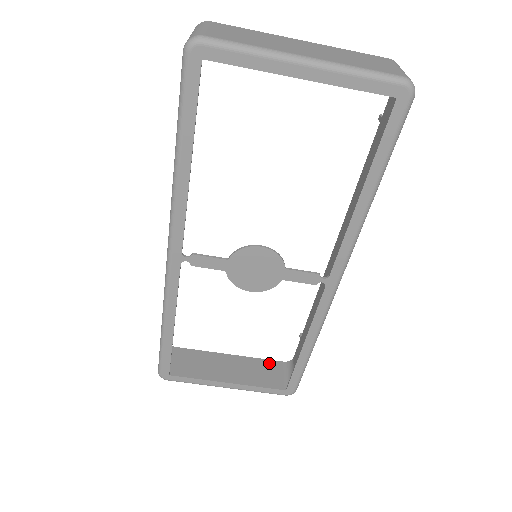
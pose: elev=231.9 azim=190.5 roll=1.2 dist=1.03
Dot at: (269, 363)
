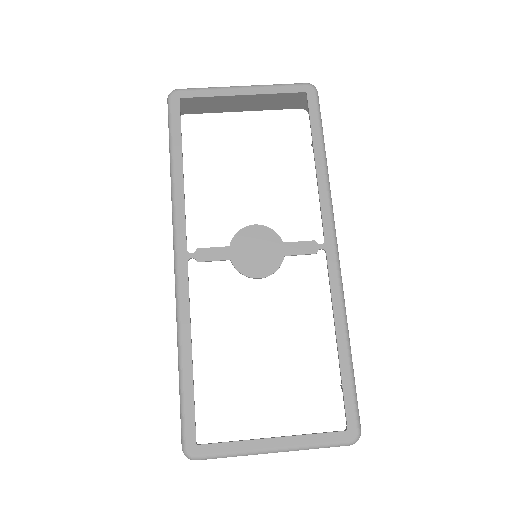
Dot at: occluded
